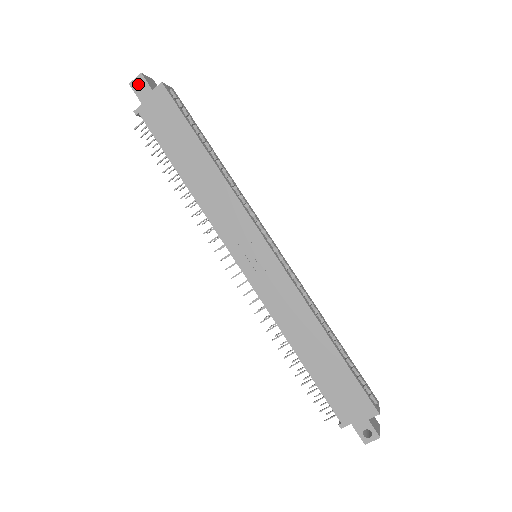
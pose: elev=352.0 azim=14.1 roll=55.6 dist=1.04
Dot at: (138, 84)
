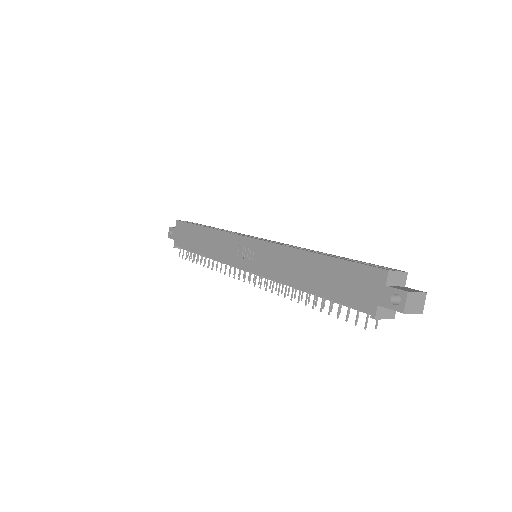
Dot at: occluded
